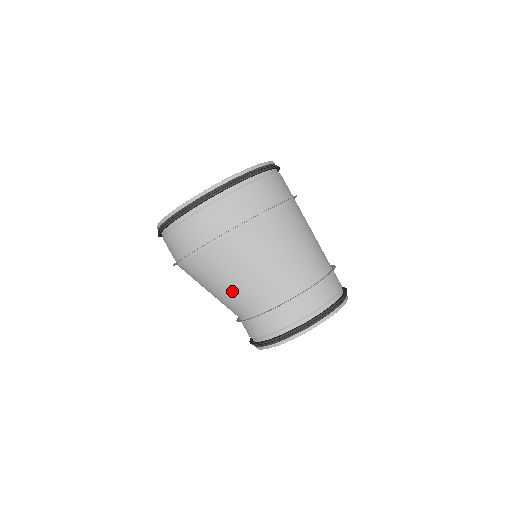
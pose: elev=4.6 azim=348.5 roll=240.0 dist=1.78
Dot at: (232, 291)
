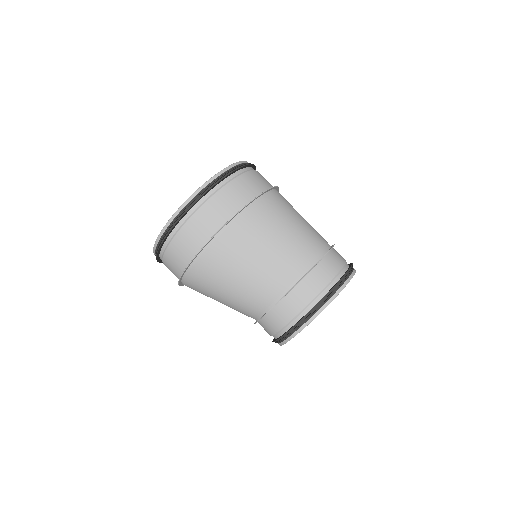
Dot at: (243, 287)
